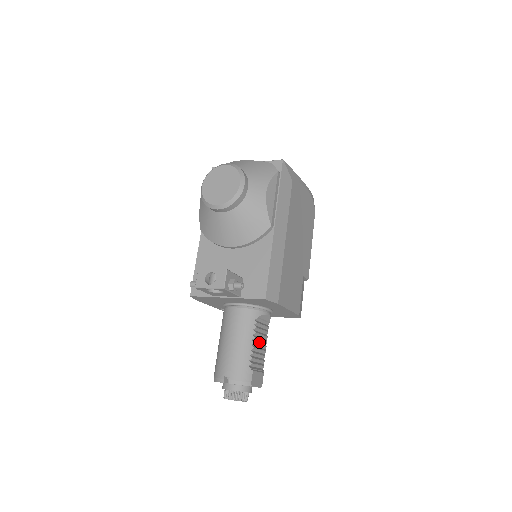
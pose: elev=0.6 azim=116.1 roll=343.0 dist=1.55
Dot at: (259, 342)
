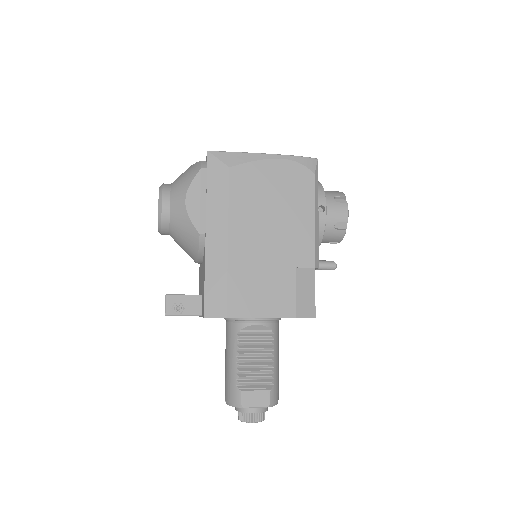
Dot at: (256, 356)
